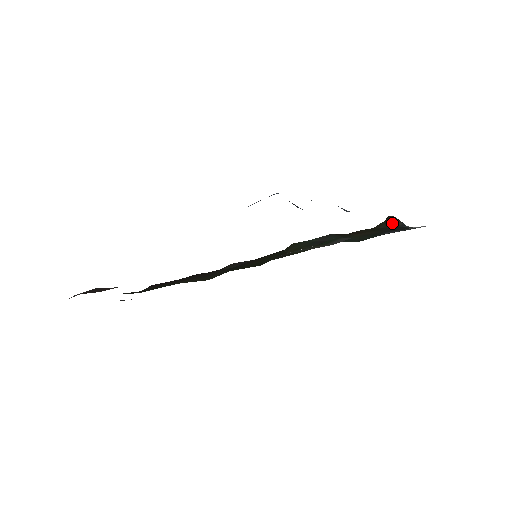
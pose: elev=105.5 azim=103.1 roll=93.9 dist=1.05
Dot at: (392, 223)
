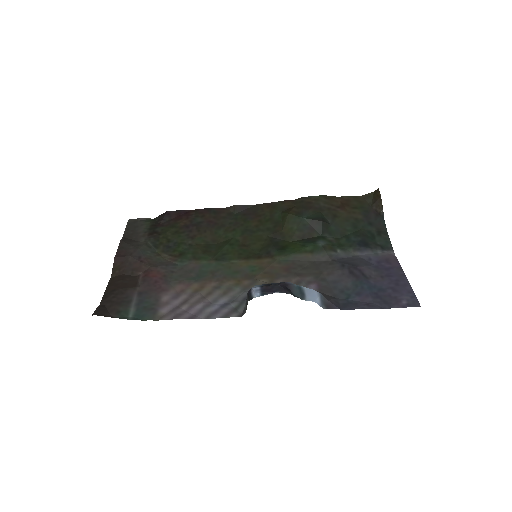
Dot at: (377, 206)
